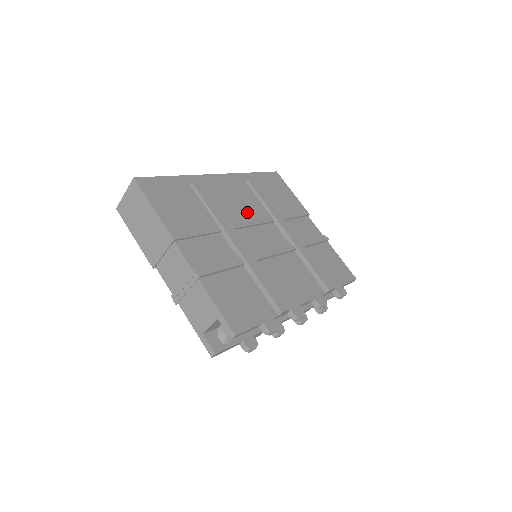
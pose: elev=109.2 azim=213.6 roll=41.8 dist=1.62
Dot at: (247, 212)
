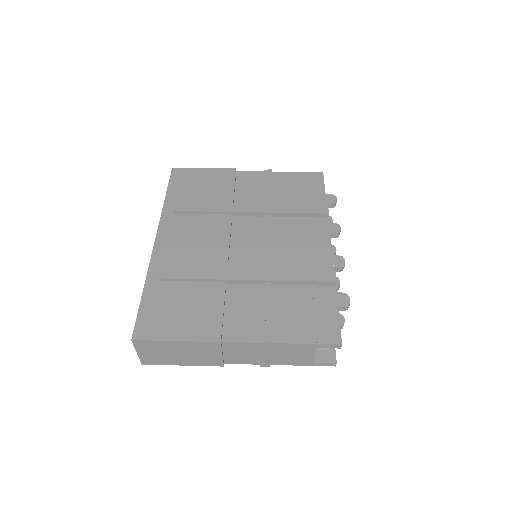
Dot at: (212, 238)
